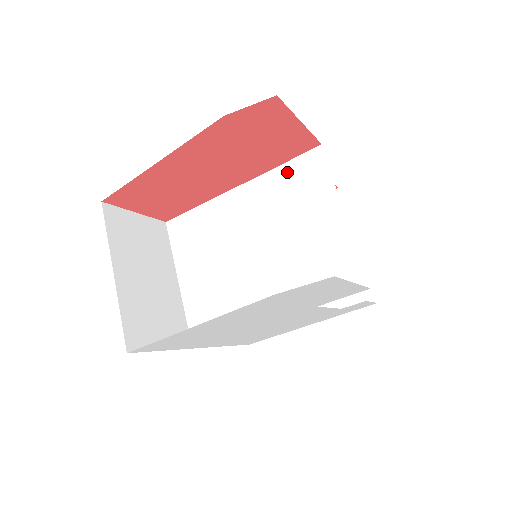
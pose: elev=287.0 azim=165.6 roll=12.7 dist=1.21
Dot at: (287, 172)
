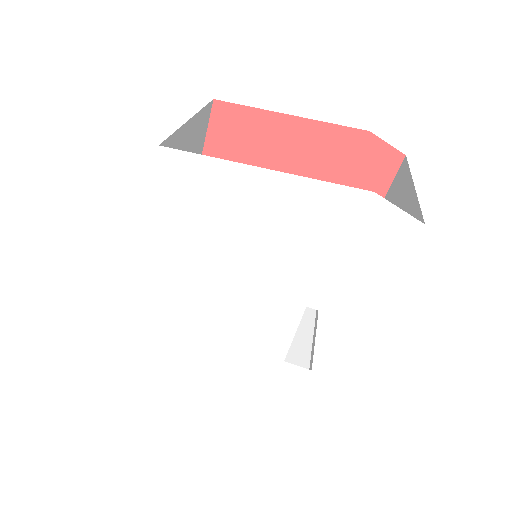
Dot at: occluded
